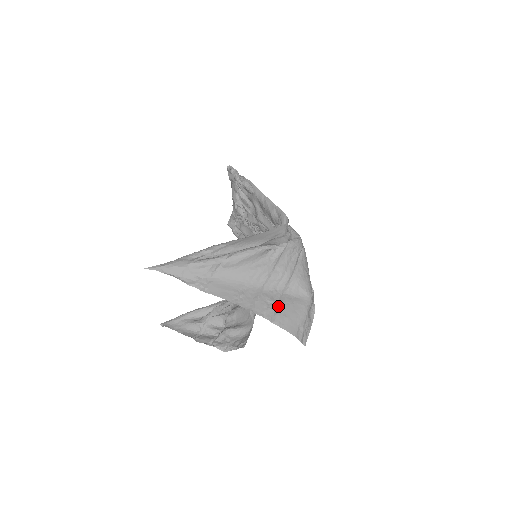
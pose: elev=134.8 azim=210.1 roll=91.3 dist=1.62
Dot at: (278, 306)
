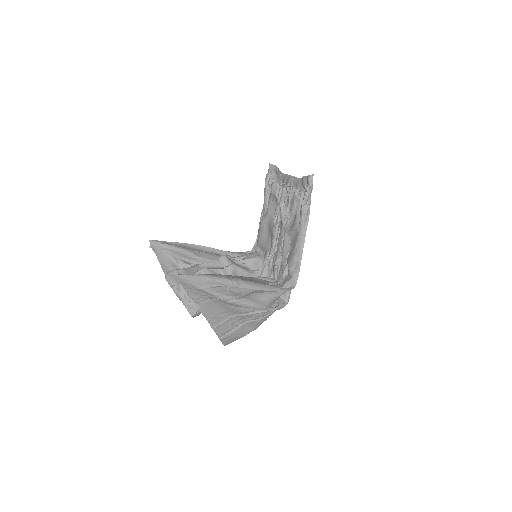
Dot at: (232, 330)
